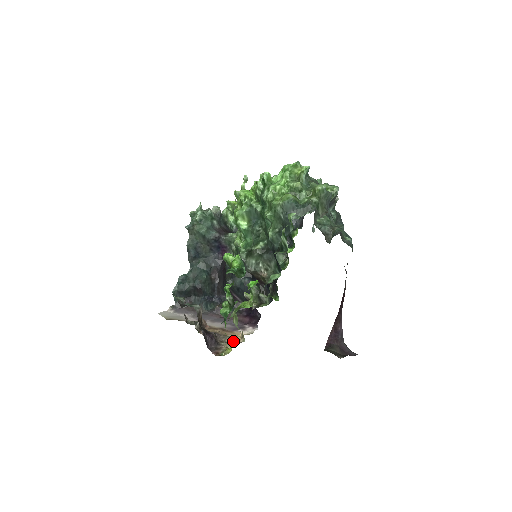
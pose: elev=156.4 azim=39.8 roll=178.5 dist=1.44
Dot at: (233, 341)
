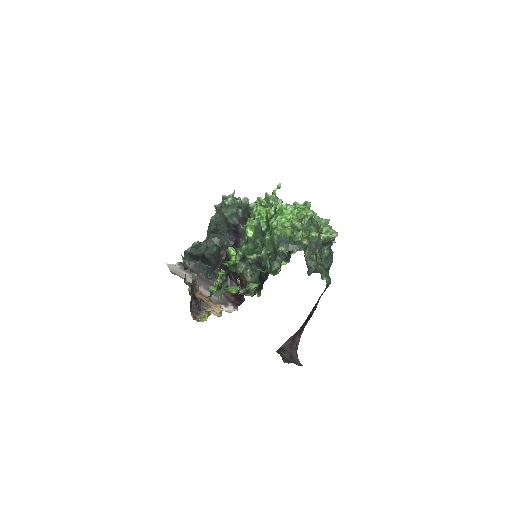
Dot at: (212, 313)
